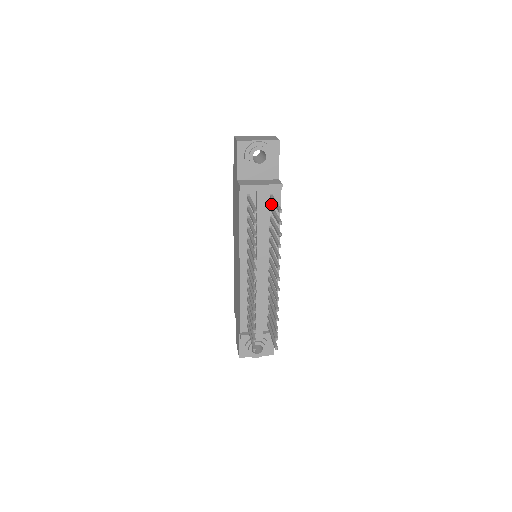
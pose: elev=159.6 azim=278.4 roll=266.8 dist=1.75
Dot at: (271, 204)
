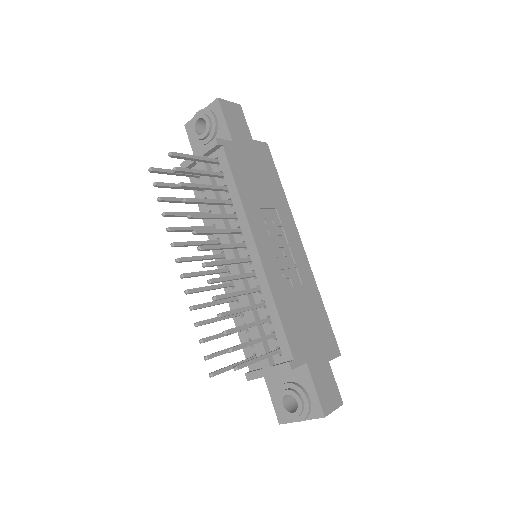
Dot at: (220, 171)
